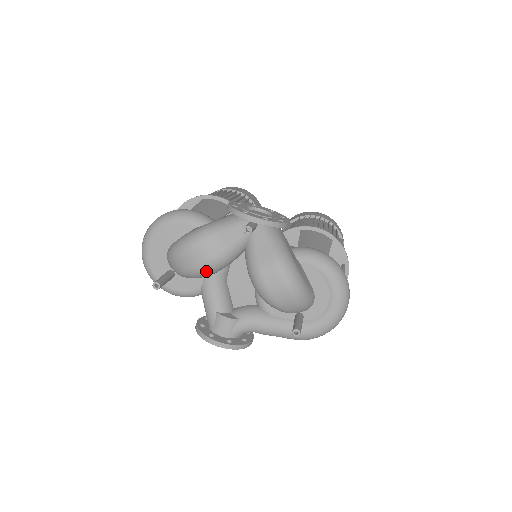
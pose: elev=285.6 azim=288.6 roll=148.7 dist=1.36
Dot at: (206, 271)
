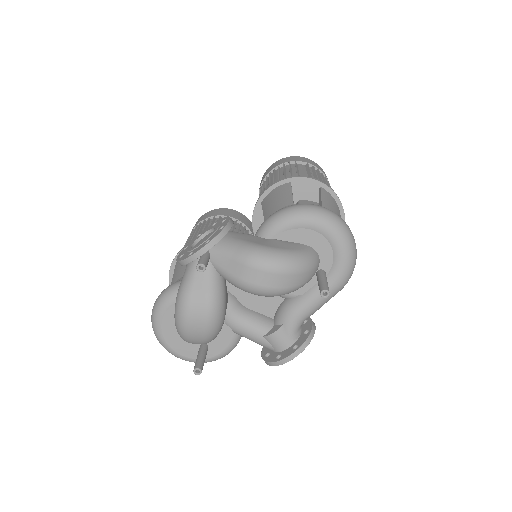
Dot at: (215, 324)
